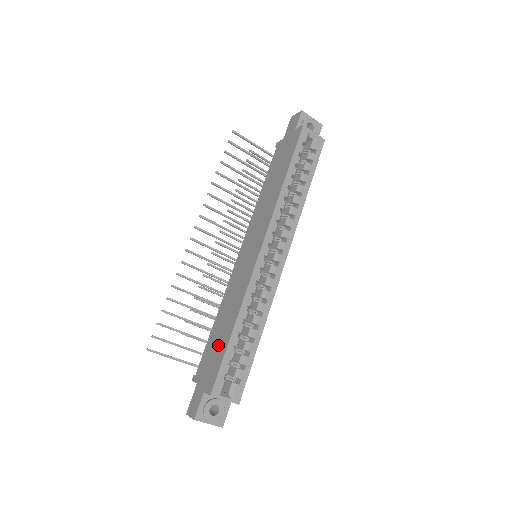
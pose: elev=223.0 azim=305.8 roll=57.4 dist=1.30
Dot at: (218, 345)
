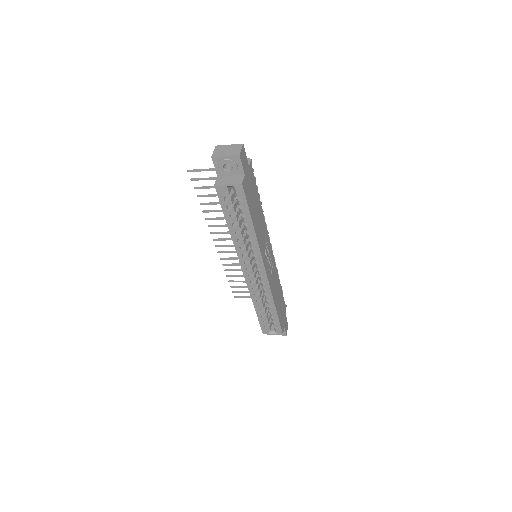
Dot at: occluded
